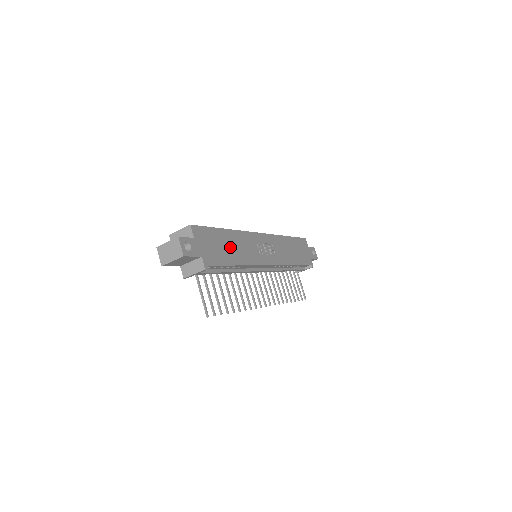
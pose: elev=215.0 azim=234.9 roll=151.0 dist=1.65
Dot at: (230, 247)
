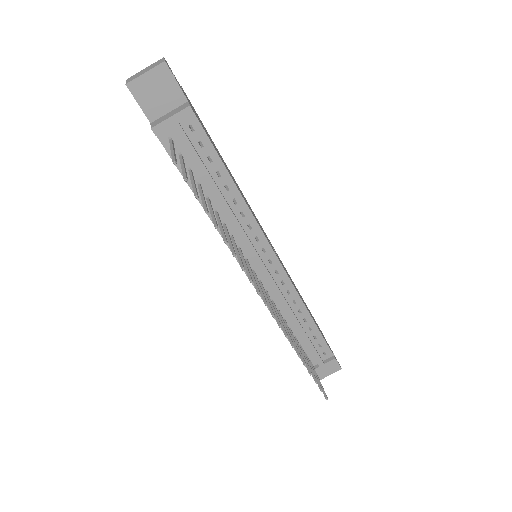
Dot at: occluded
